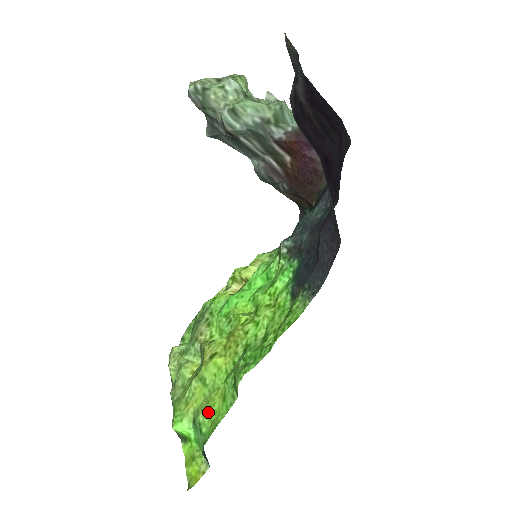
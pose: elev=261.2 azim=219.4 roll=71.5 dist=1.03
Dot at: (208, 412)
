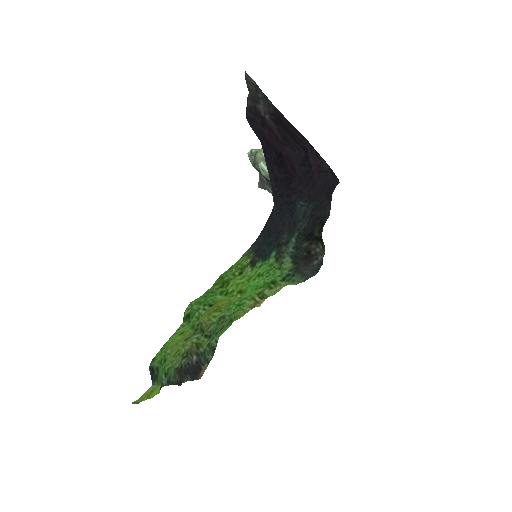
Dot at: (170, 347)
